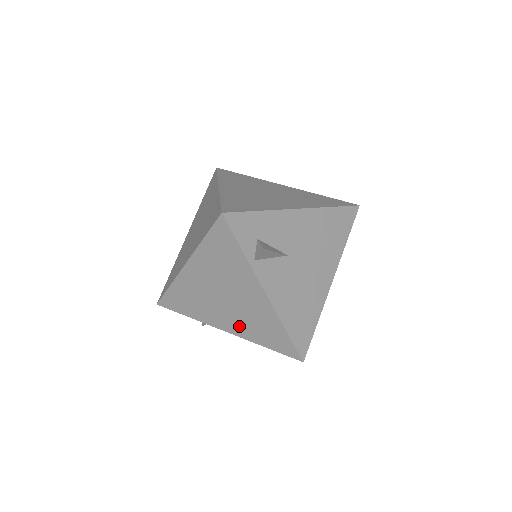
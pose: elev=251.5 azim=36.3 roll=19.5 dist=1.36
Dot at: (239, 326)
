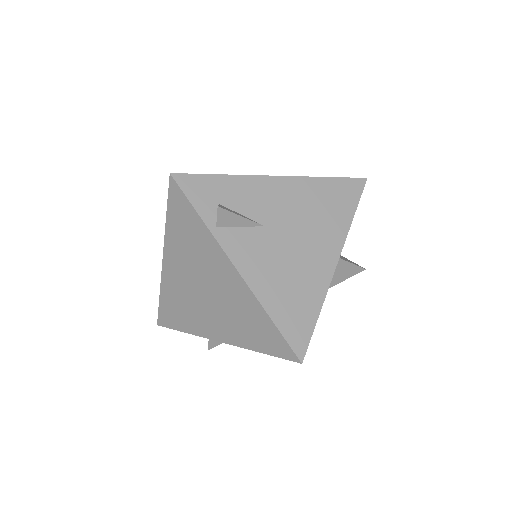
Dot at: (227, 328)
